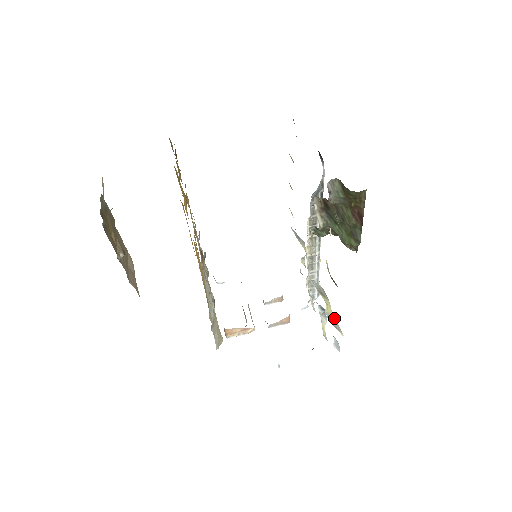
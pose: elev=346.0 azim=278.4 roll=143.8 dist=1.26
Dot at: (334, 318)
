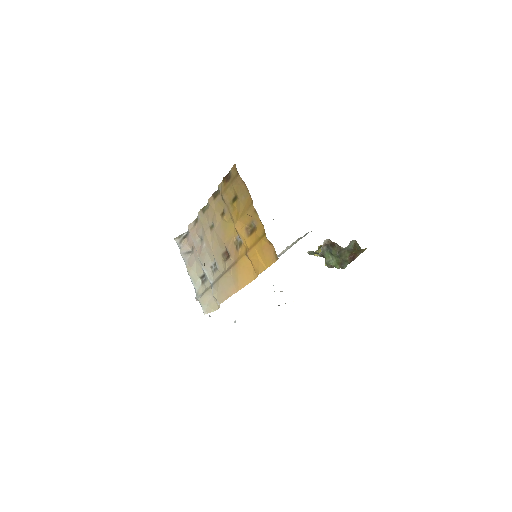
Dot at: occluded
